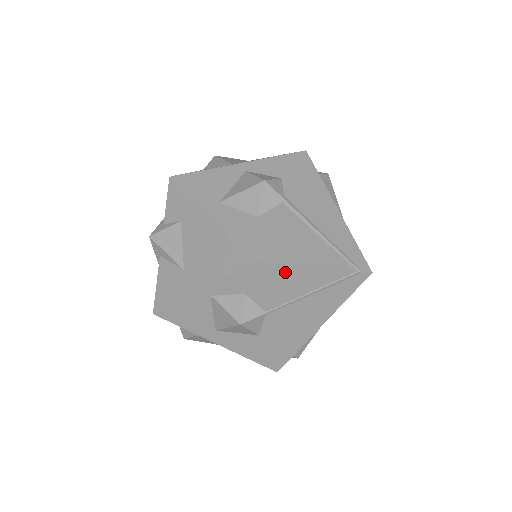
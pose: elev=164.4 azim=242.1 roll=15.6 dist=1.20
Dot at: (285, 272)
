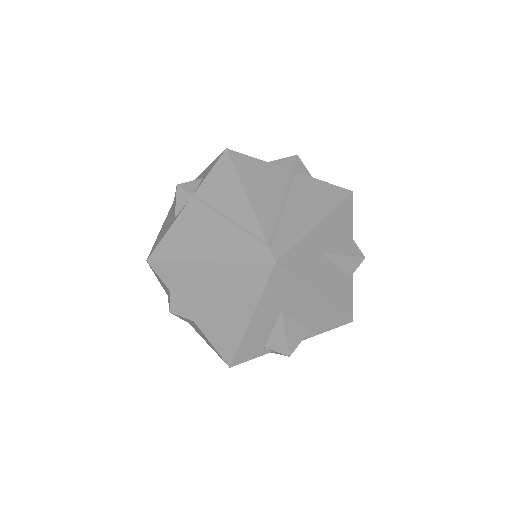
Dot at: (231, 178)
